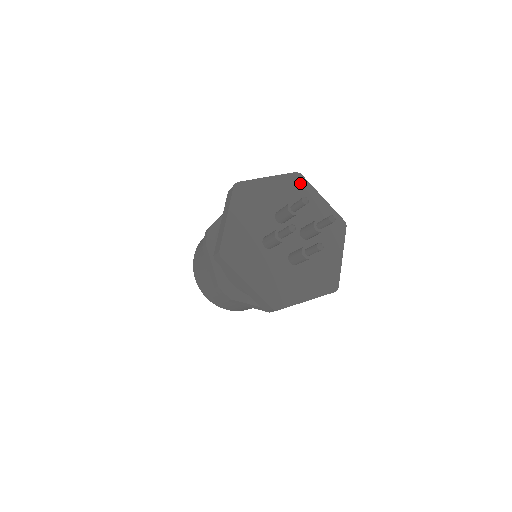
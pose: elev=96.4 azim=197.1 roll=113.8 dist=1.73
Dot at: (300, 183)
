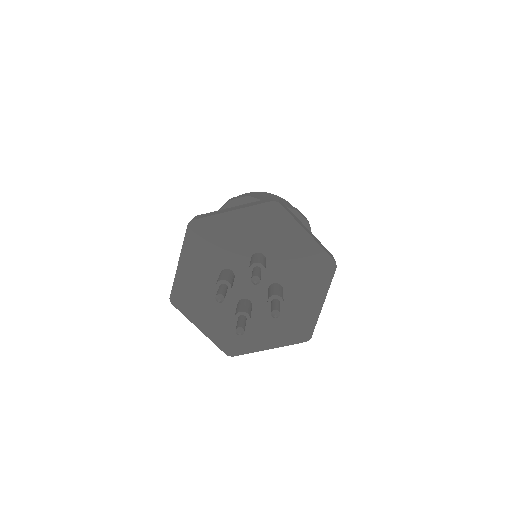
Dot at: (202, 229)
